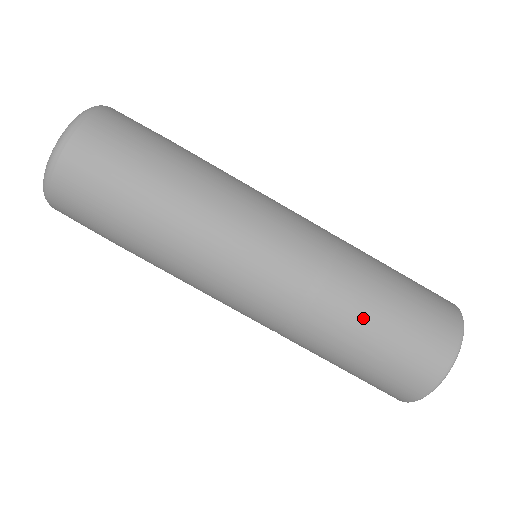
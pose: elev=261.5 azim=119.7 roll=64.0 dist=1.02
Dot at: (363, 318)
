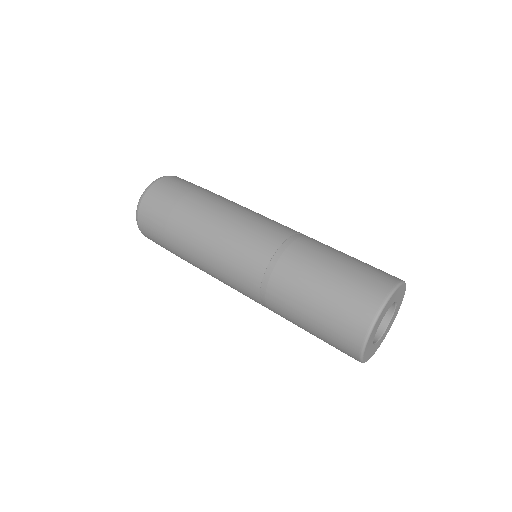
Dot at: (337, 250)
